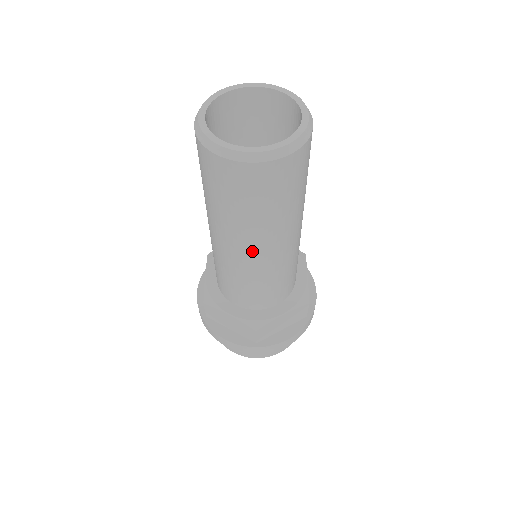
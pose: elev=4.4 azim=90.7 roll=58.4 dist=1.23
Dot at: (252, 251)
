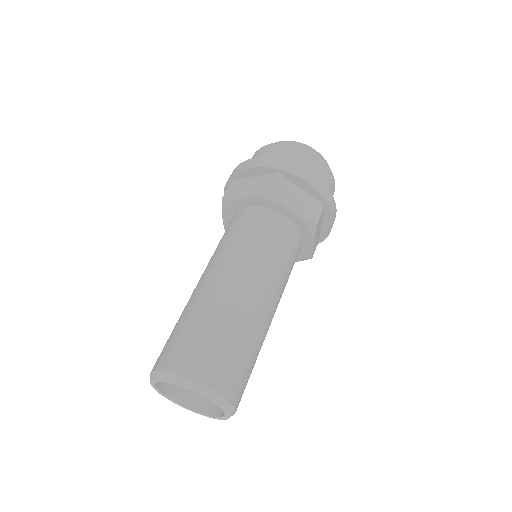
Dot at: occluded
